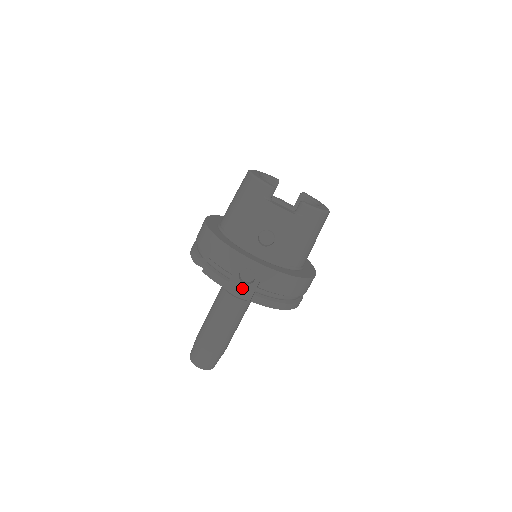
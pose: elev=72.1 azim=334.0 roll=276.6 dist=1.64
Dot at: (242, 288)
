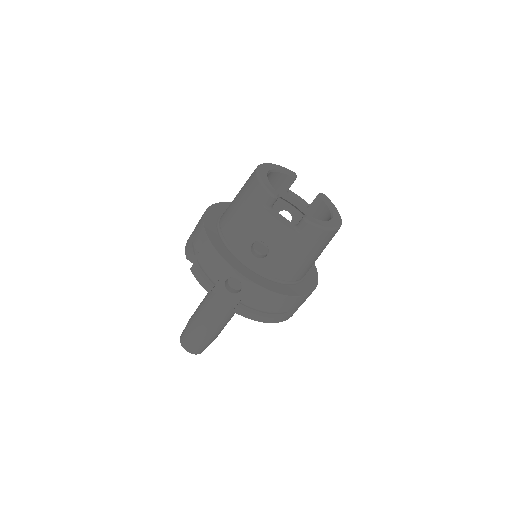
Dot at: (227, 295)
